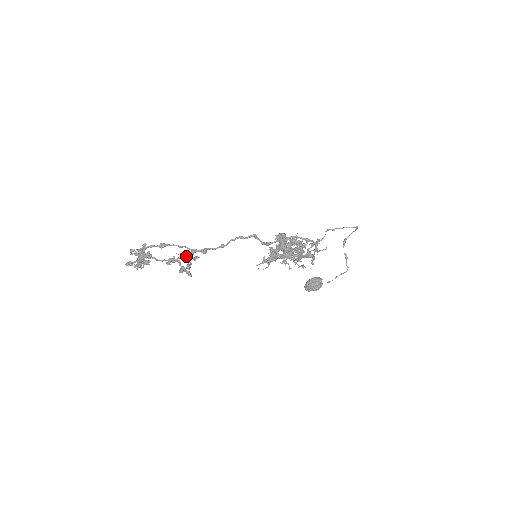
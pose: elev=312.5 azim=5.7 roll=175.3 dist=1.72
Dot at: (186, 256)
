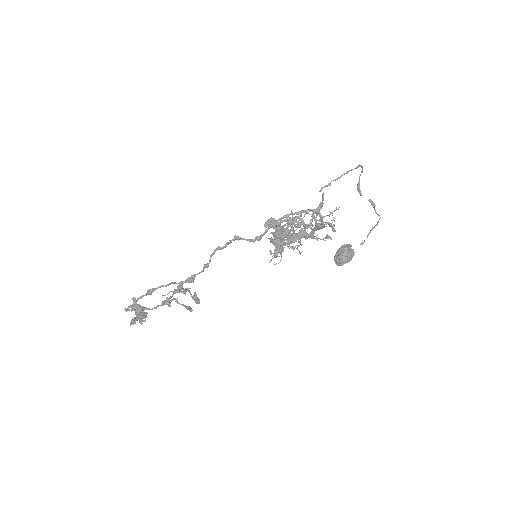
Dot at: occluded
